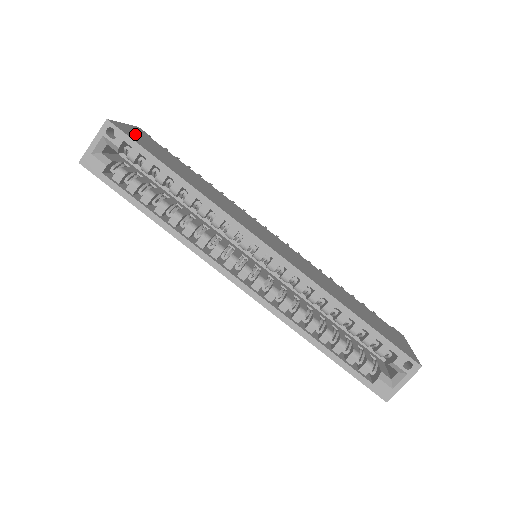
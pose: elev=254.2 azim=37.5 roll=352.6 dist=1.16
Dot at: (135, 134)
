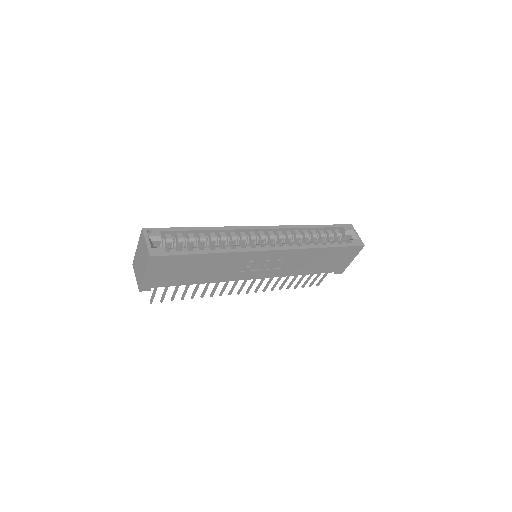
Dot at: occluded
